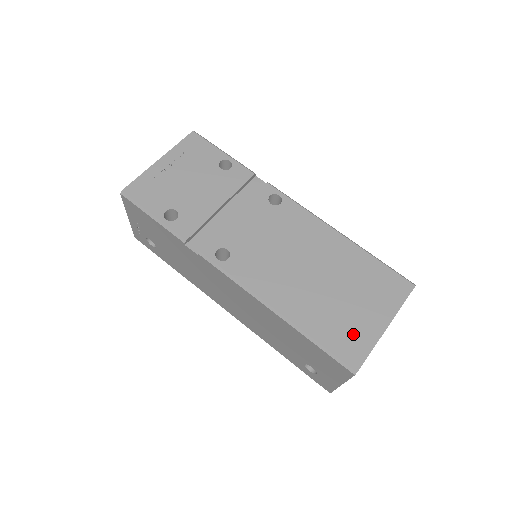
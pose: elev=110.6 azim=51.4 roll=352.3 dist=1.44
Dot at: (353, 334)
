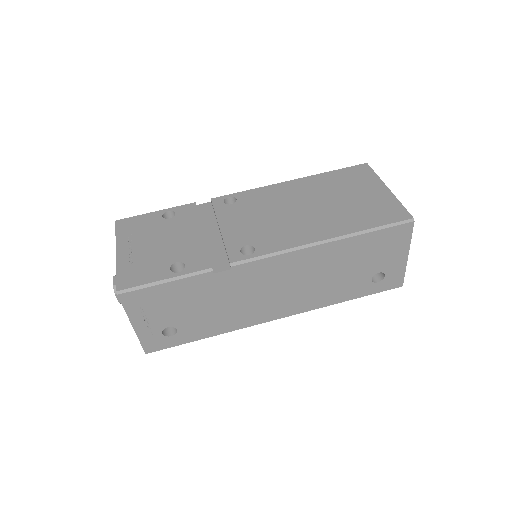
Dot at: (380, 207)
